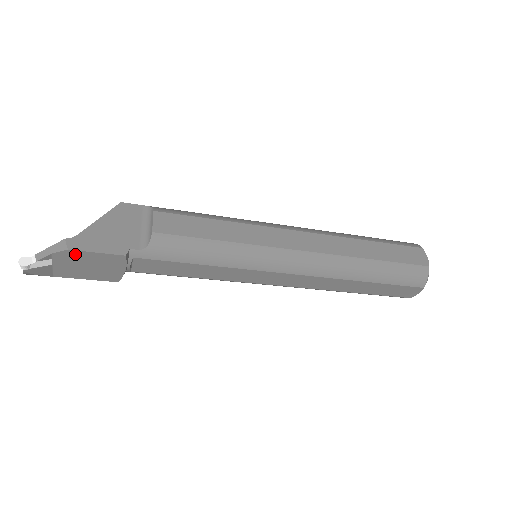
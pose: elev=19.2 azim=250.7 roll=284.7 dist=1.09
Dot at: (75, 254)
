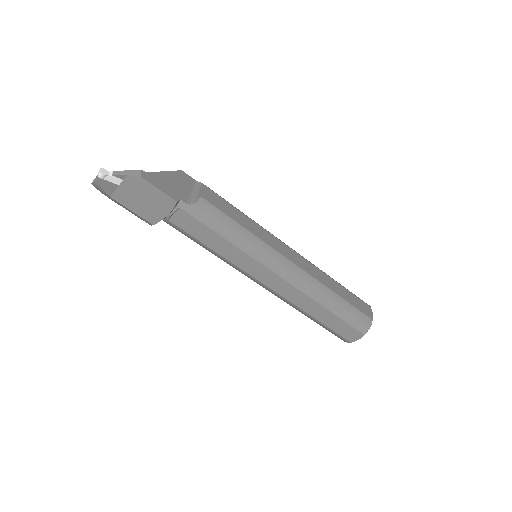
Dot at: (143, 183)
